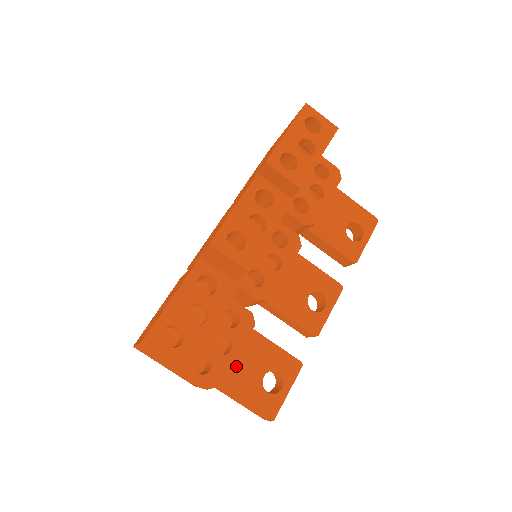
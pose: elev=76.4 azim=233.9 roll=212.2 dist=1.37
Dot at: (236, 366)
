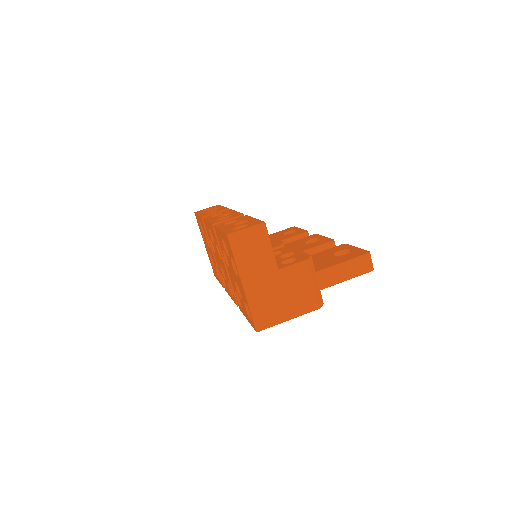
Dot at: (314, 265)
